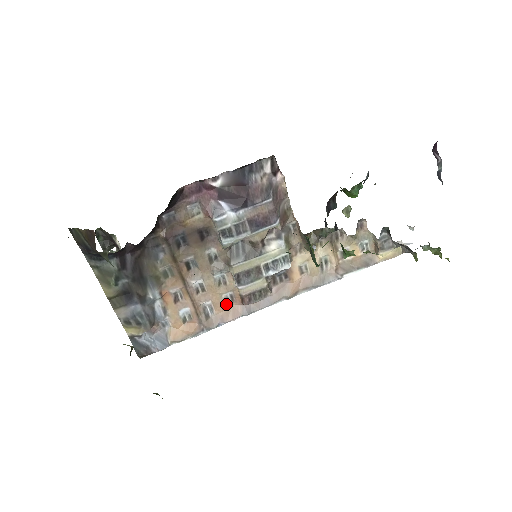
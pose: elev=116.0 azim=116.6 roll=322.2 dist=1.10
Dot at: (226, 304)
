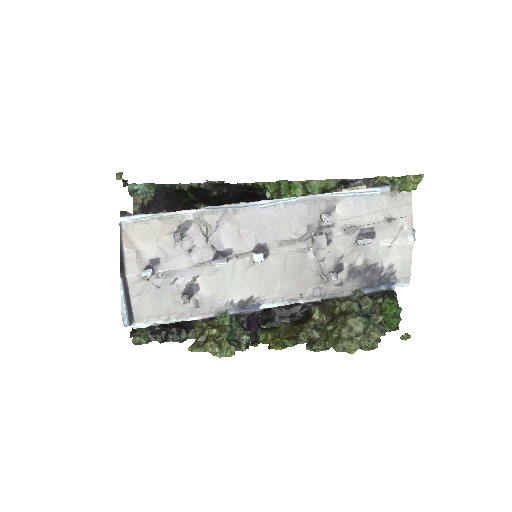
Dot at: occluded
